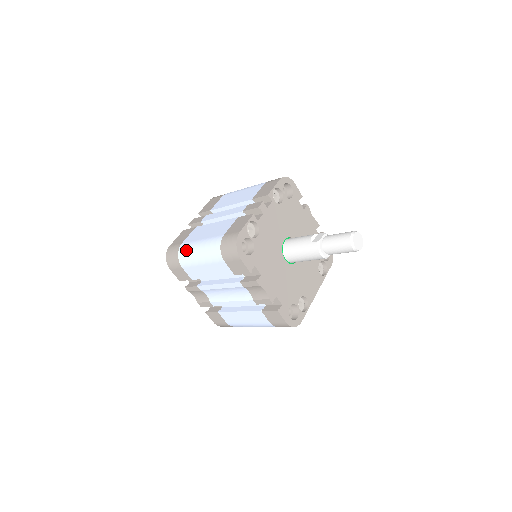
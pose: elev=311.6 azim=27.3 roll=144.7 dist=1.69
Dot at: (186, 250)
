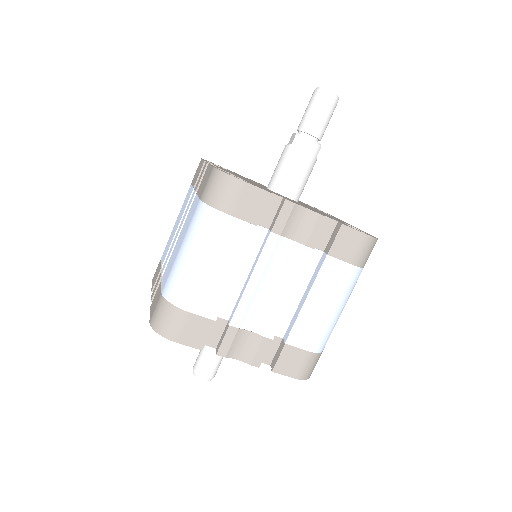
Dot at: (173, 281)
